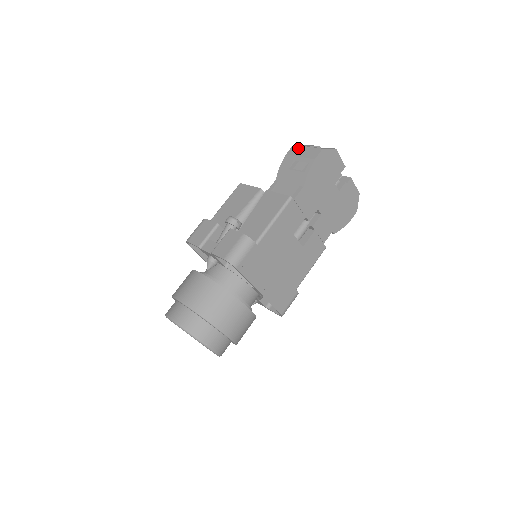
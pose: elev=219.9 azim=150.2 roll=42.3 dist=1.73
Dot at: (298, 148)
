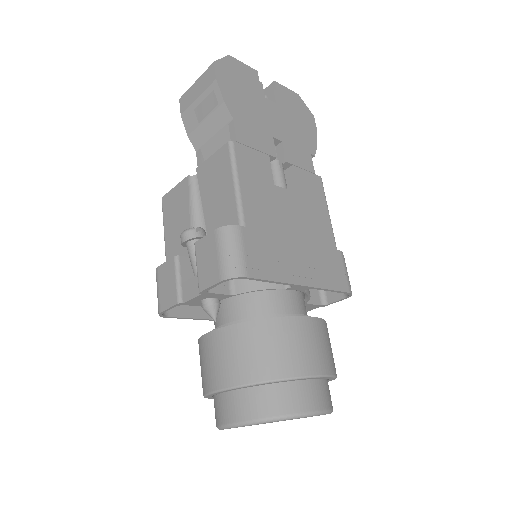
Dot at: (187, 95)
